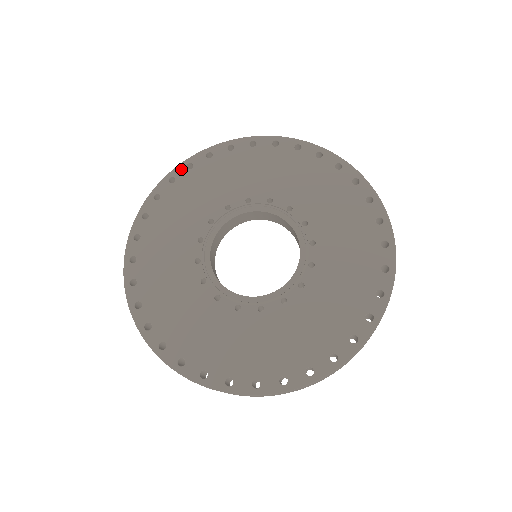
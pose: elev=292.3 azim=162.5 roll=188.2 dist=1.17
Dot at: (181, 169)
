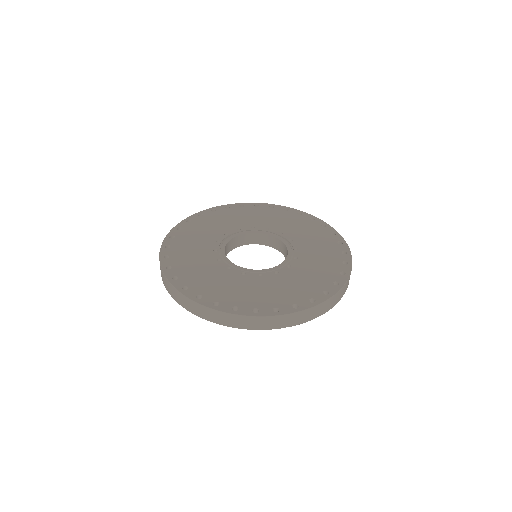
Dot at: (207, 211)
